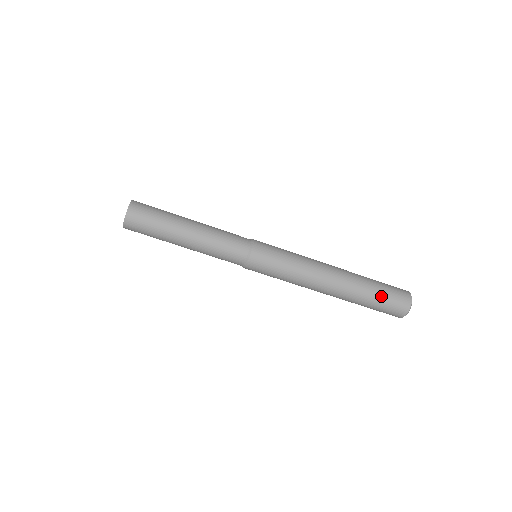
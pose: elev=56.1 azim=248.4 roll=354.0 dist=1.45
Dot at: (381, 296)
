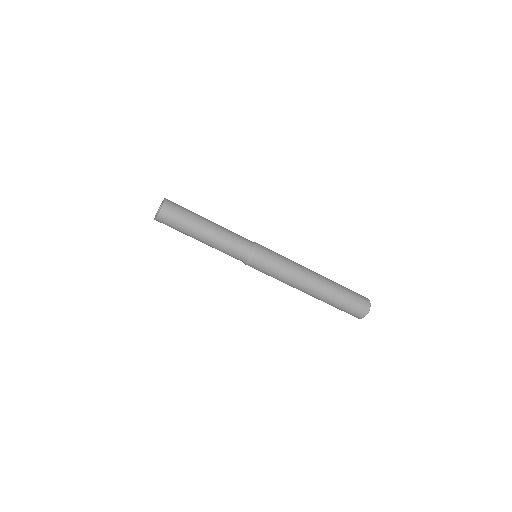
Dot at: (342, 307)
